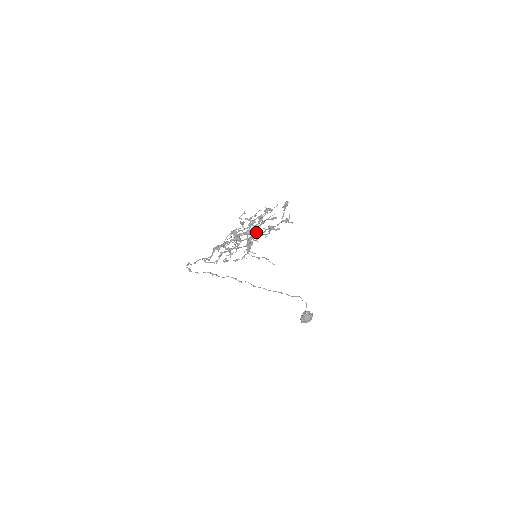
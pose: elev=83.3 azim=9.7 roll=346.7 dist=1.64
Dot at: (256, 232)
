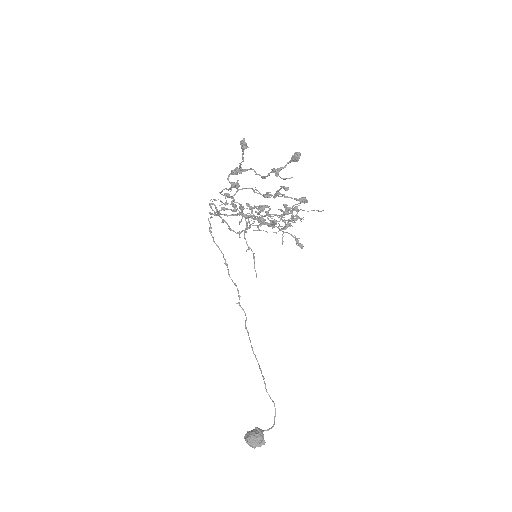
Dot at: (269, 209)
